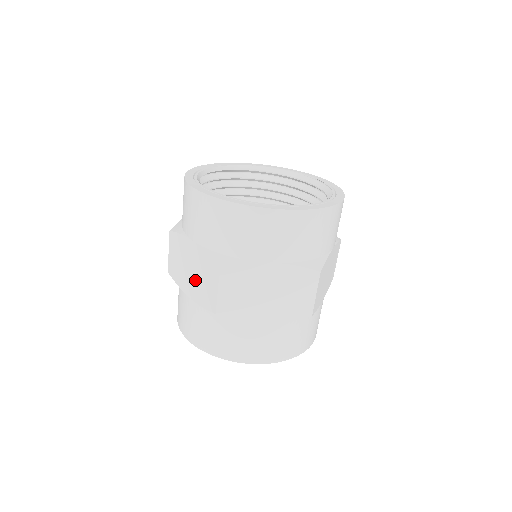
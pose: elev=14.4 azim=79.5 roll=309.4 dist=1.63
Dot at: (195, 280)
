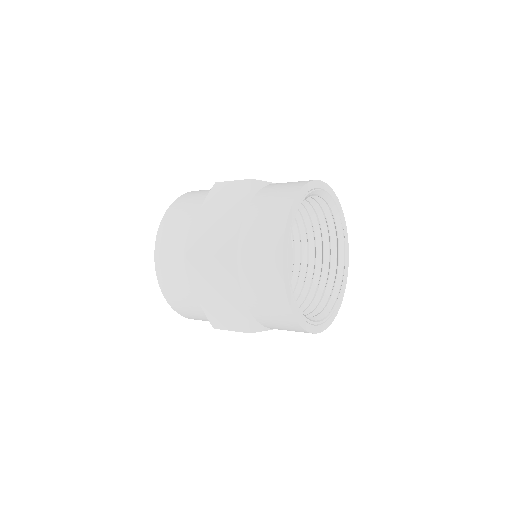
Dot at: (215, 301)
